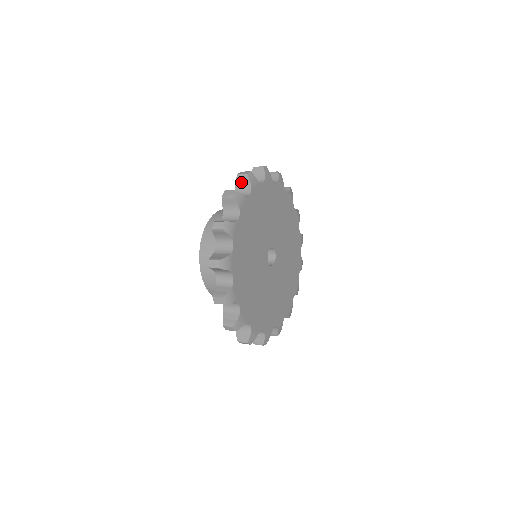
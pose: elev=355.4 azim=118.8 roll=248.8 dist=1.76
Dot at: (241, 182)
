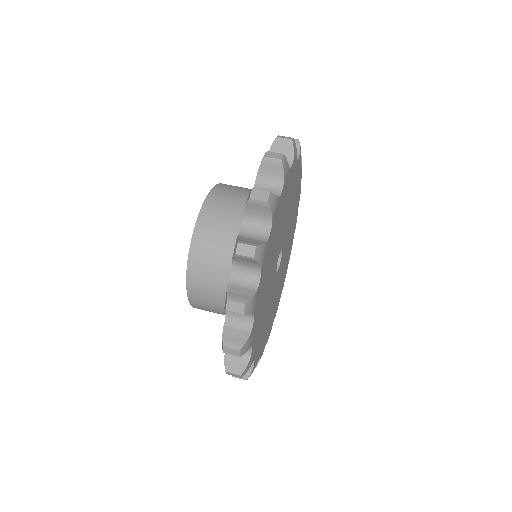
Dot at: (255, 209)
